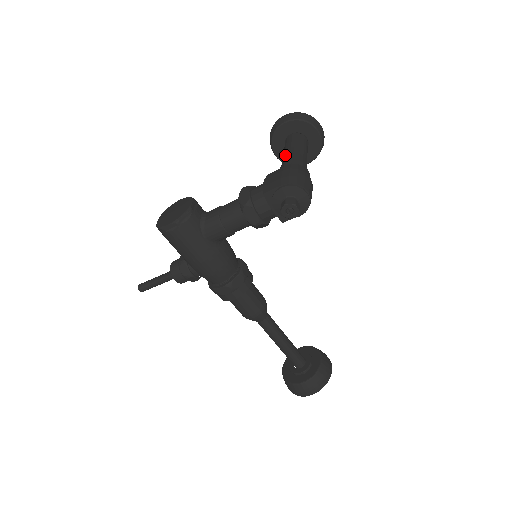
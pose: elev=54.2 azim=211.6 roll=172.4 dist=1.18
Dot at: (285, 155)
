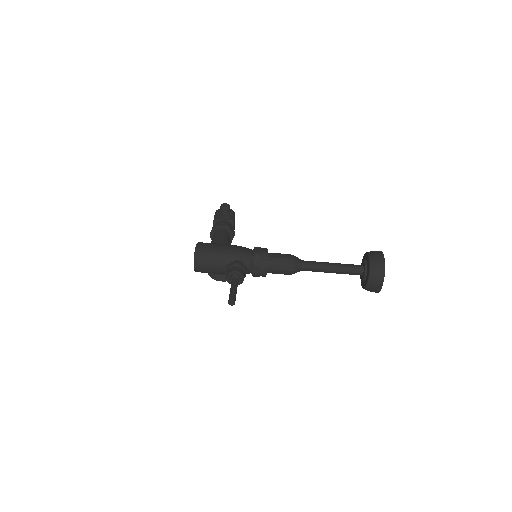
Dot at: occluded
